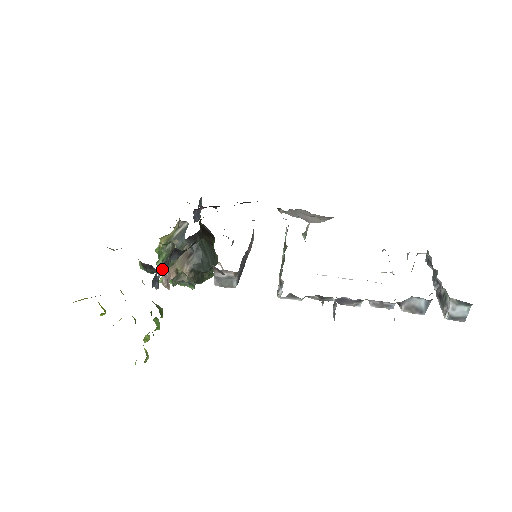
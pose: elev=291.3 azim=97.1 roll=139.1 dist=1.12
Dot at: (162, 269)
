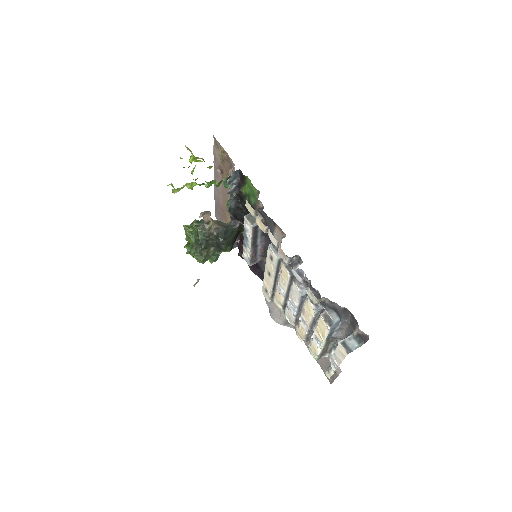
Dot at: (239, 182)
